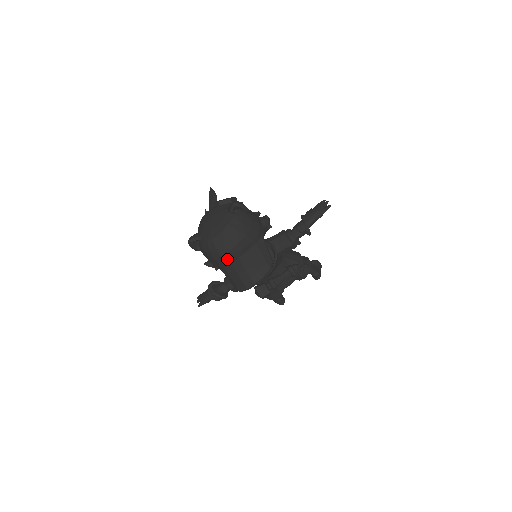
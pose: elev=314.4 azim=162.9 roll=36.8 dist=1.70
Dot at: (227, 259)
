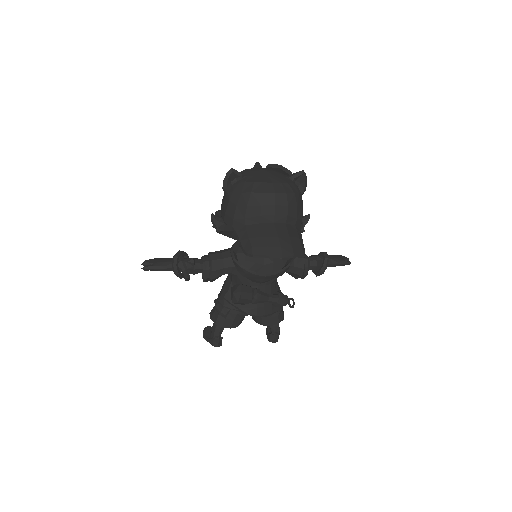
Dot at: (263, 213)
